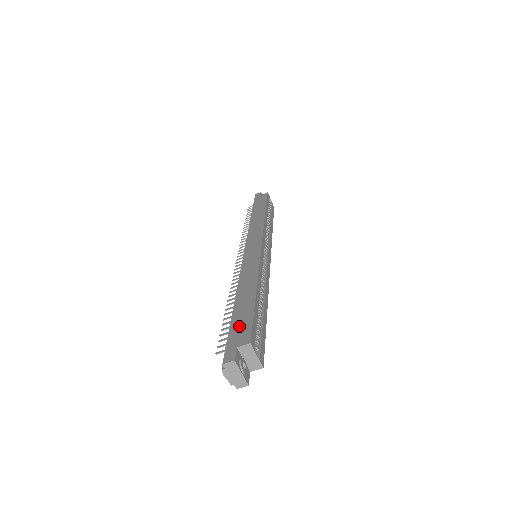
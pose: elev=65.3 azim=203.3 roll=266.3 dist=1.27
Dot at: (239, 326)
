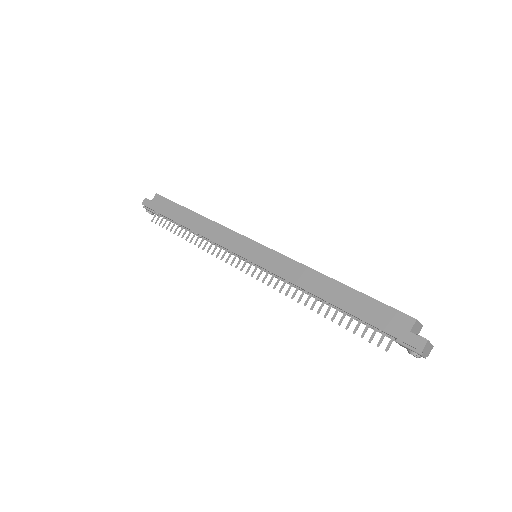
Dot at: (379, 317)
